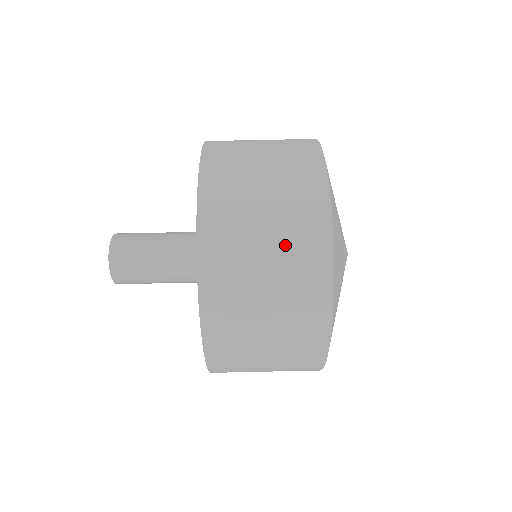
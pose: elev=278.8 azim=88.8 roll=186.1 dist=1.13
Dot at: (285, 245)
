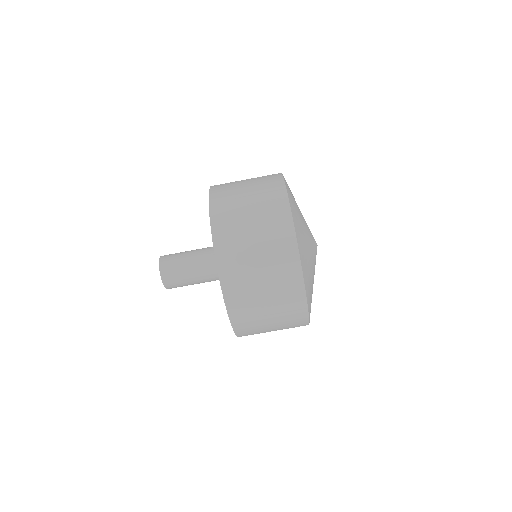
Dot at: (280, 311)
